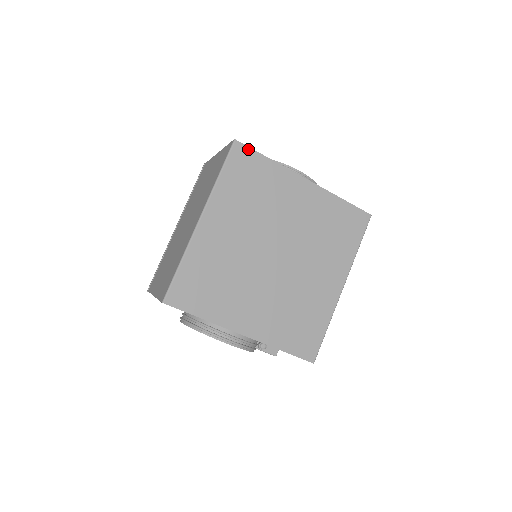
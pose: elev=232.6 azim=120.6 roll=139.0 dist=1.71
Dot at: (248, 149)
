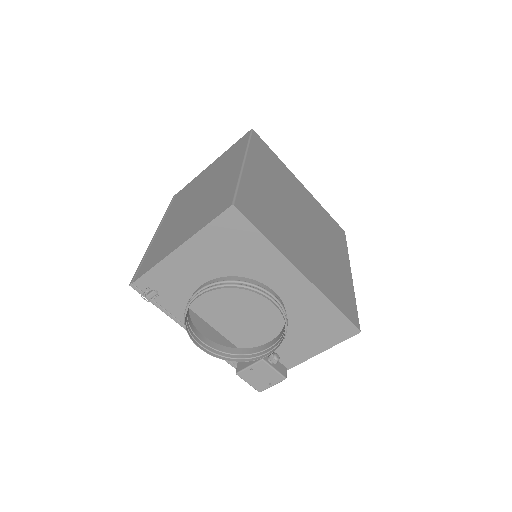
Dot at: (262, 140)
